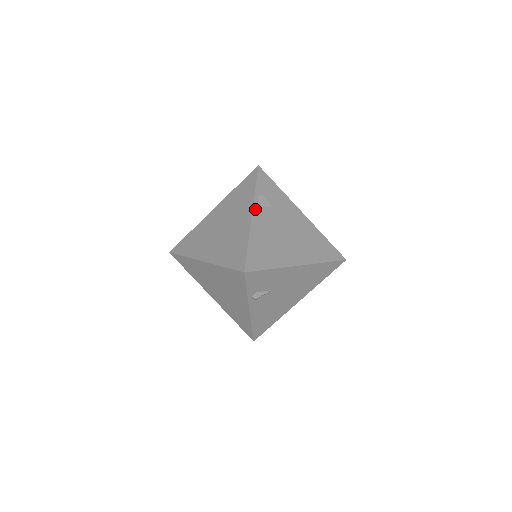
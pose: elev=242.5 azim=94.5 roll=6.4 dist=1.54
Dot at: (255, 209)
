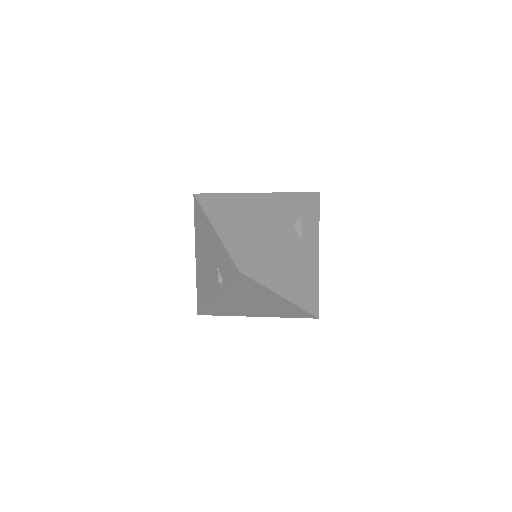
Dot at: occluded
